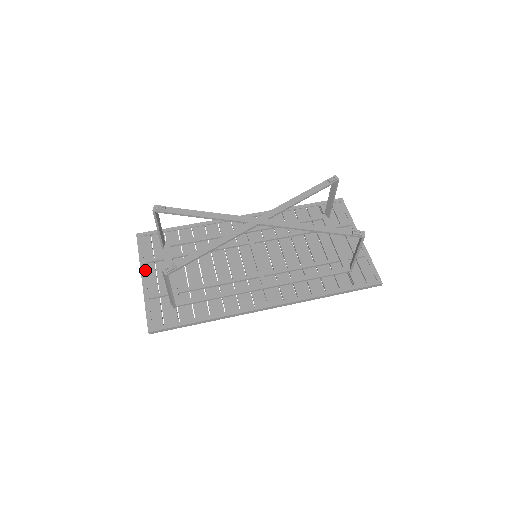
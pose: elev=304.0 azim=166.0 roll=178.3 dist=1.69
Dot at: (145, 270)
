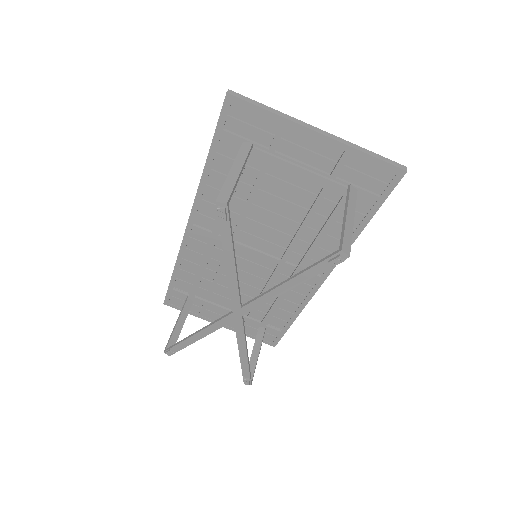
Dot at: (210, 318)
